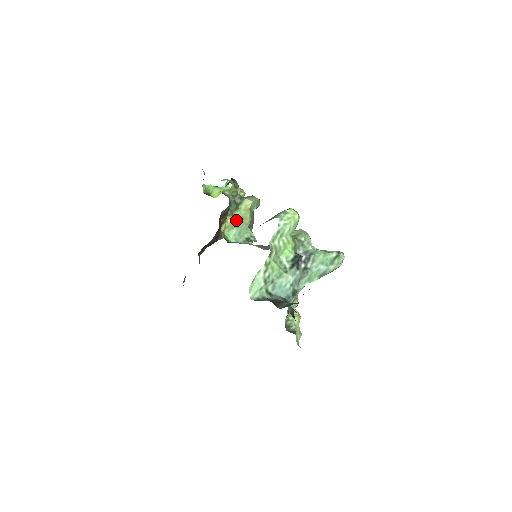
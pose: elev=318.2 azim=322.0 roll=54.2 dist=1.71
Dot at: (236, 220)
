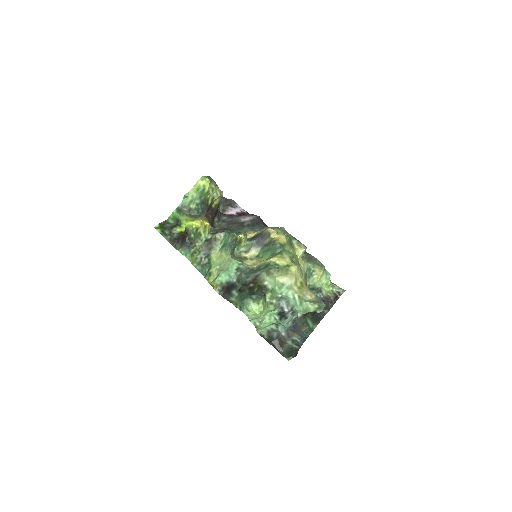
Dot at: (217, 270)
